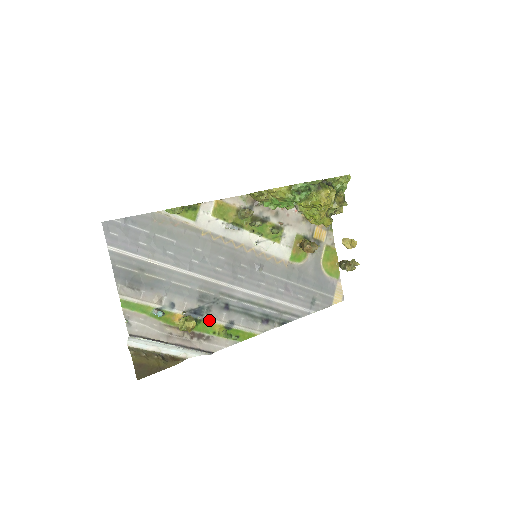
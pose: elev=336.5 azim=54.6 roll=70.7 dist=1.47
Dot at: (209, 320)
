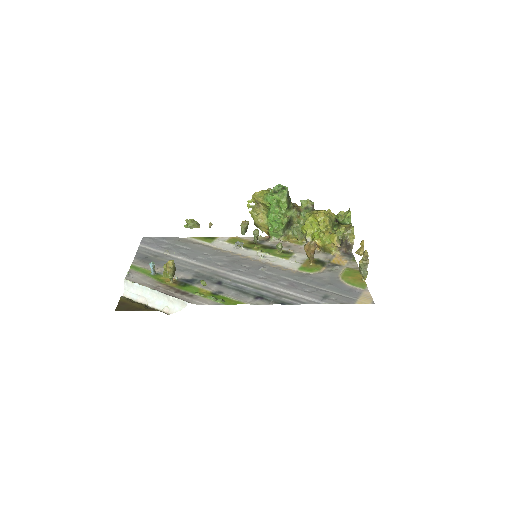
Dot at: (198, 286)
